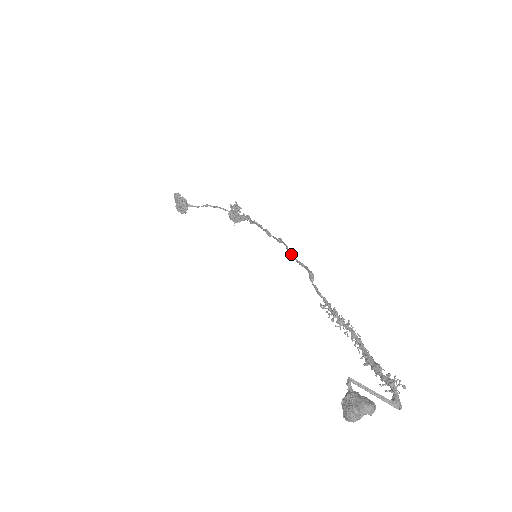
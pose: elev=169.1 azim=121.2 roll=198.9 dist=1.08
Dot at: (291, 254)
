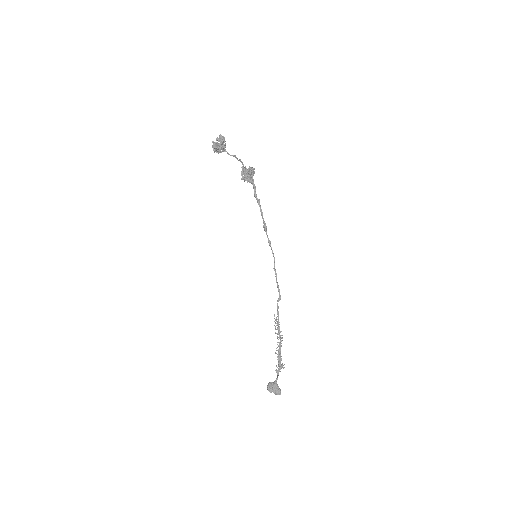
Dot at: (276, 274)
